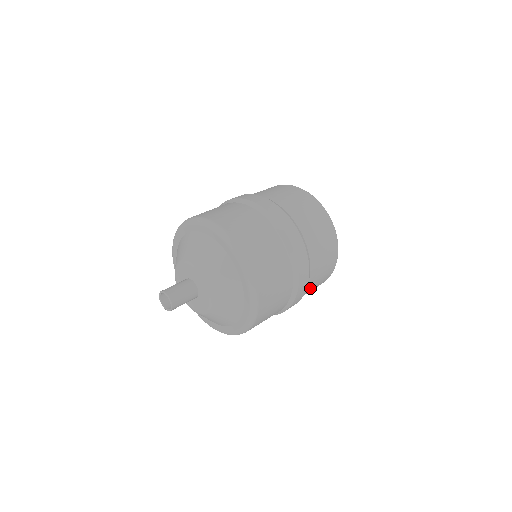
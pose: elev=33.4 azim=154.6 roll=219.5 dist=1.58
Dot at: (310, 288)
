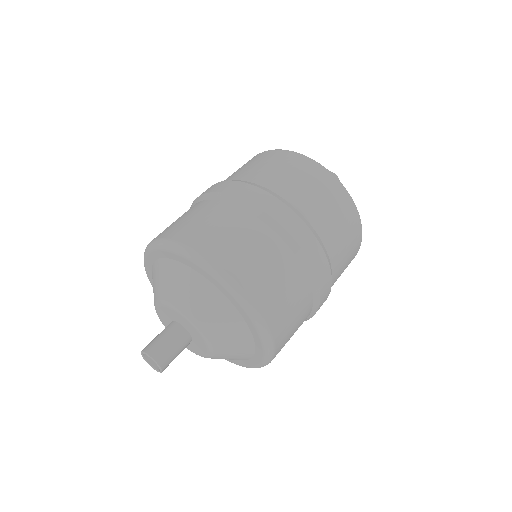
Dot at: occluded
